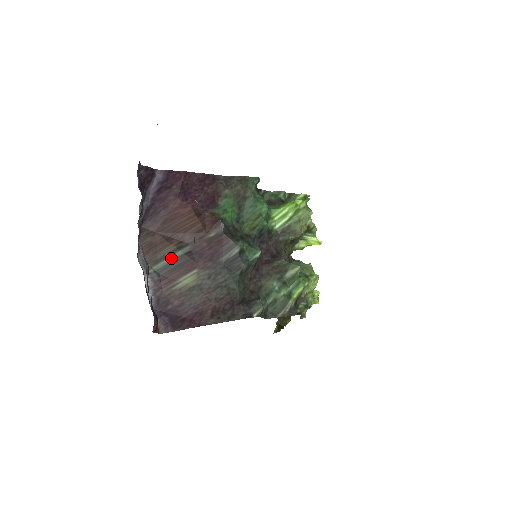
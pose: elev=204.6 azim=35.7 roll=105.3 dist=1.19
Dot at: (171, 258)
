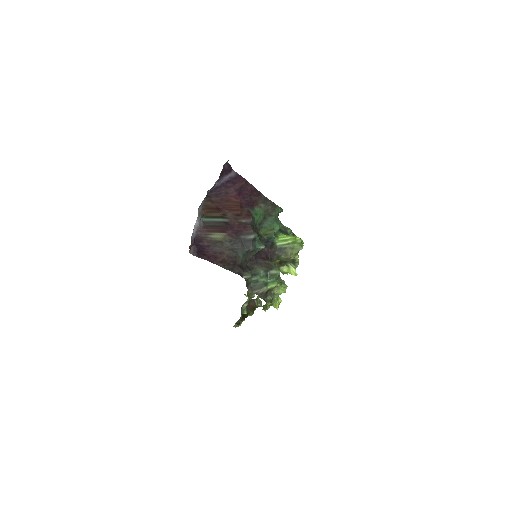
Dot at: (215, 220)
